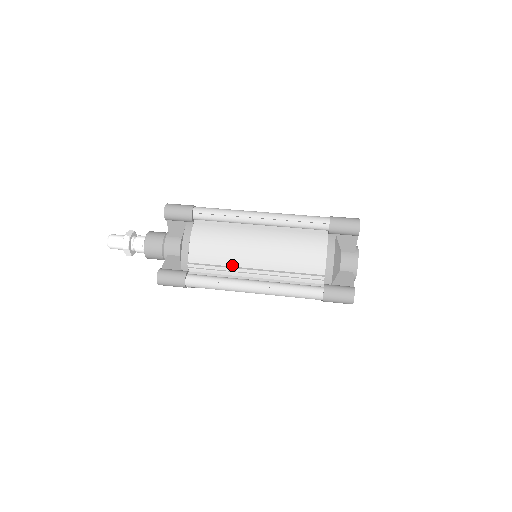
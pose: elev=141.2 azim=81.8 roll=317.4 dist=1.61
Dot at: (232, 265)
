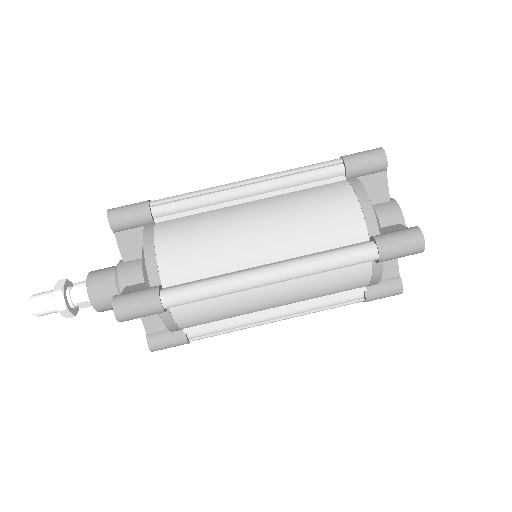
Dot at: (243, 315)
